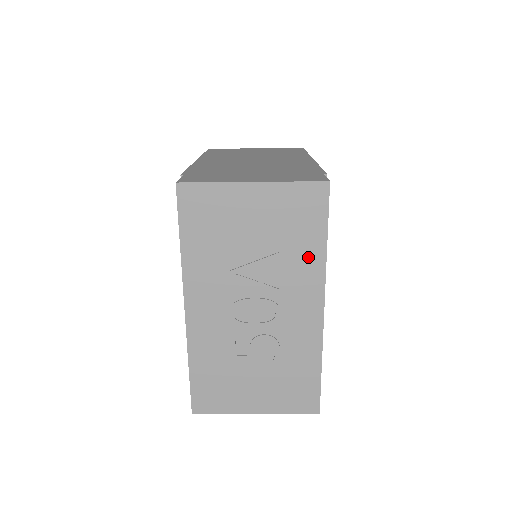
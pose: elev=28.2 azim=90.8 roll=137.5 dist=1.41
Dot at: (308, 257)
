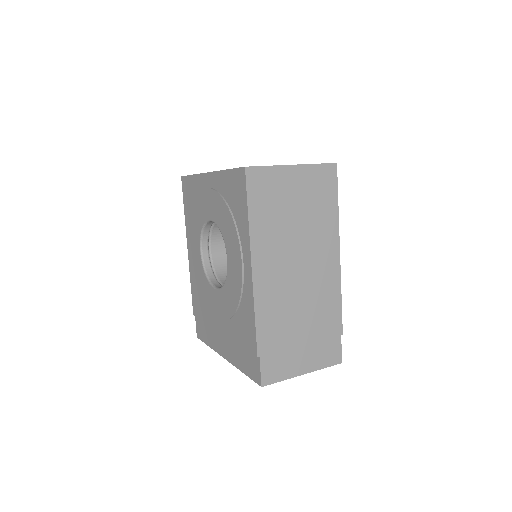
Dot at: occluded
